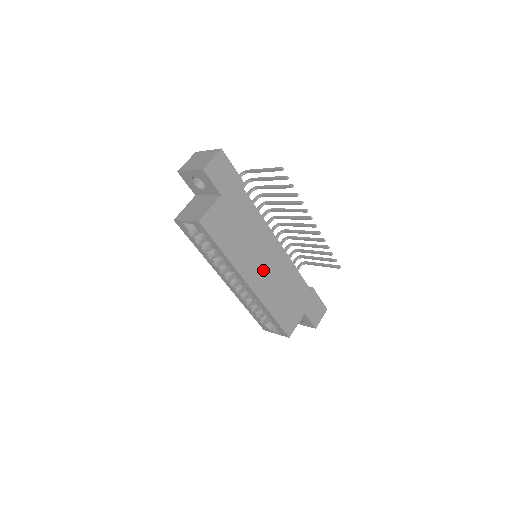
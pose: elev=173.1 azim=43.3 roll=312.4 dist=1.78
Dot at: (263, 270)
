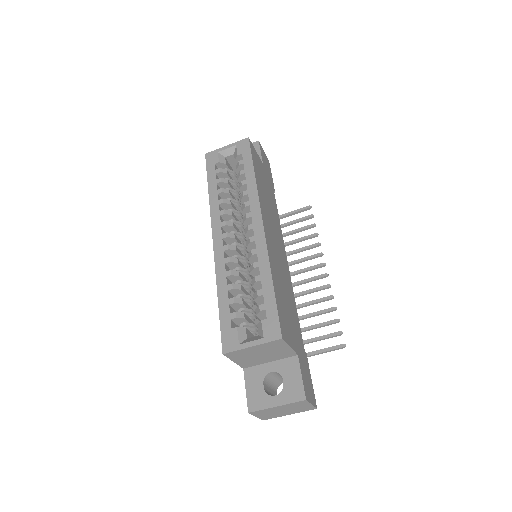
Dot at: (274, 243)
